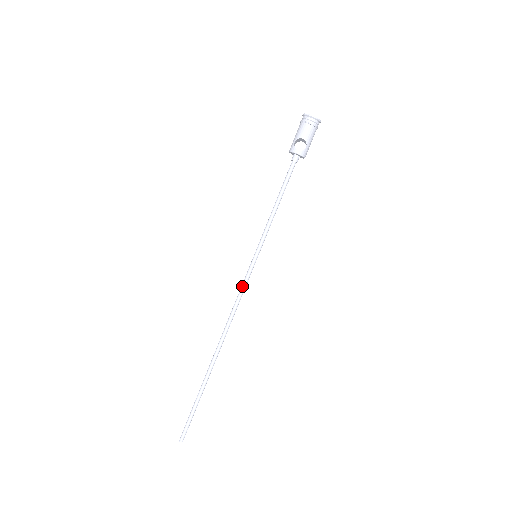
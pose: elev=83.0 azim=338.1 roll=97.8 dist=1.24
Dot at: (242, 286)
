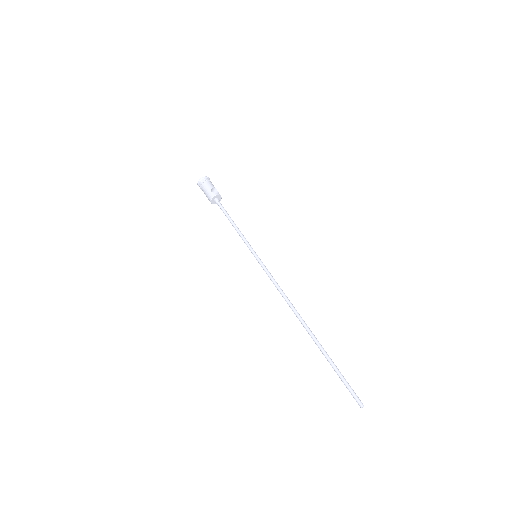
Dot at: (270, 275)
